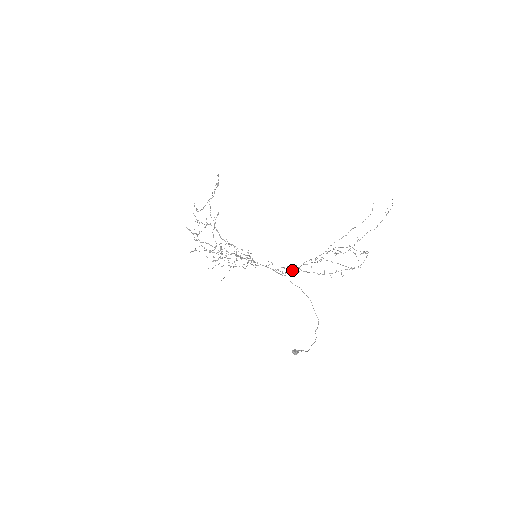
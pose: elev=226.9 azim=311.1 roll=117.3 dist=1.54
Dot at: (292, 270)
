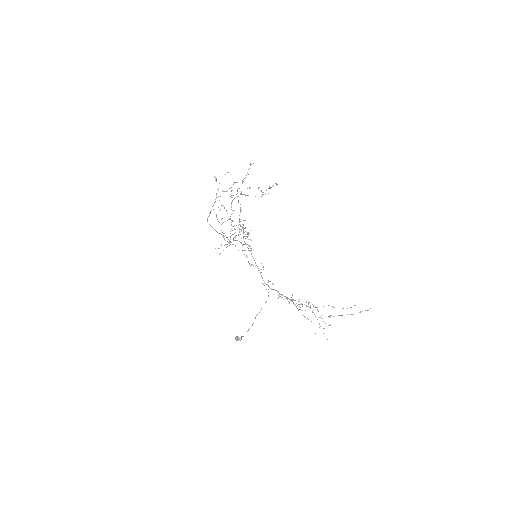
Dot at: (273, 289)
